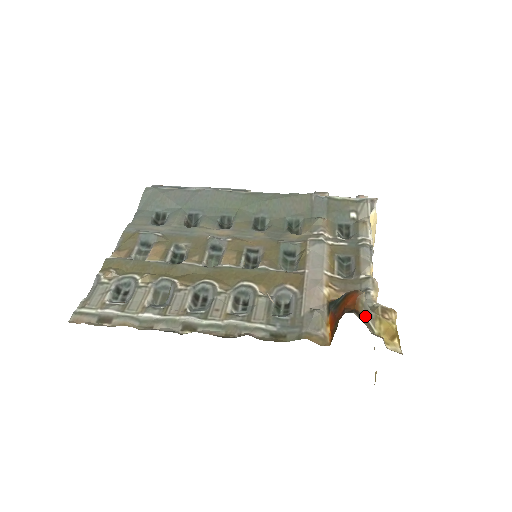
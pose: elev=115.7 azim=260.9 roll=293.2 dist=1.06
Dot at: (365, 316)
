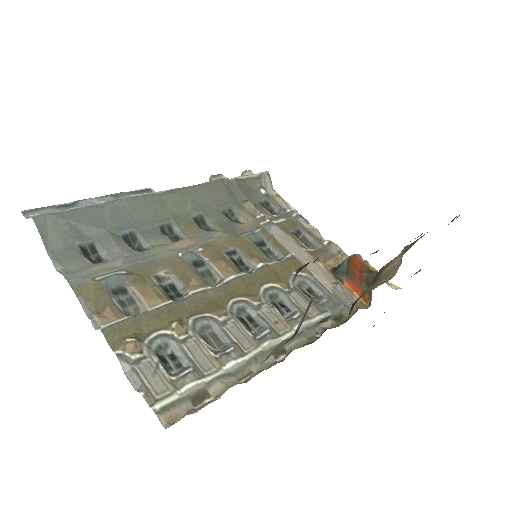
Dot at: occluded
